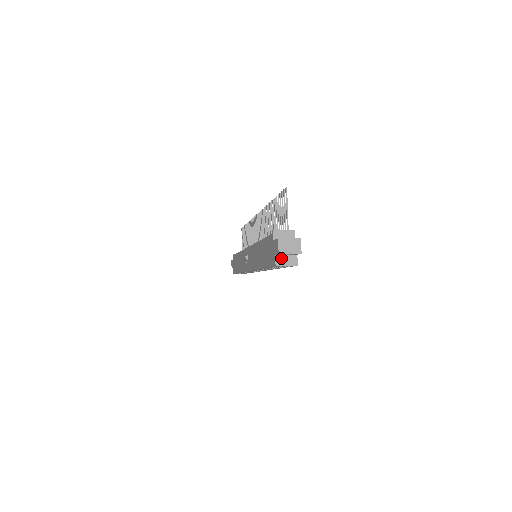
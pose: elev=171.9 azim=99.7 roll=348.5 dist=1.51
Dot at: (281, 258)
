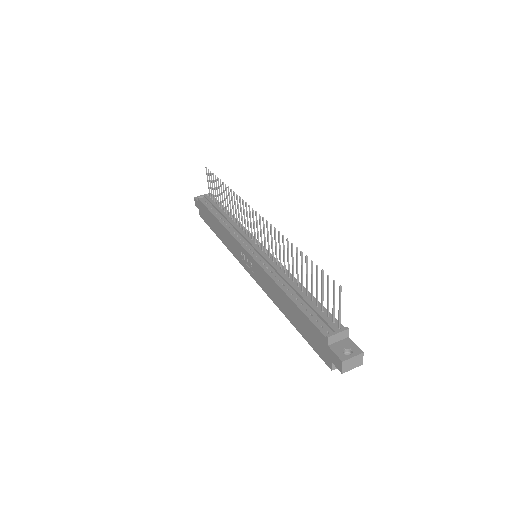
Dot at: occluded
